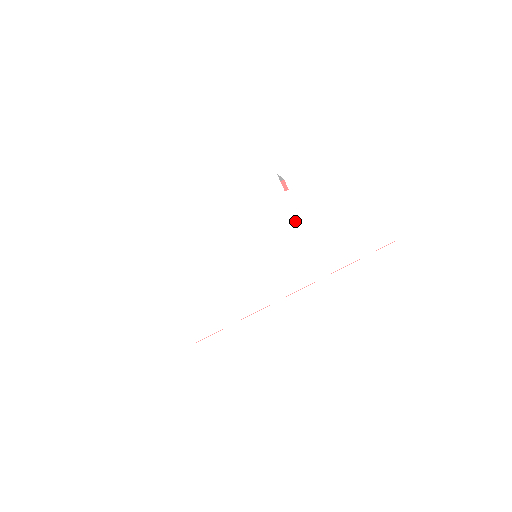
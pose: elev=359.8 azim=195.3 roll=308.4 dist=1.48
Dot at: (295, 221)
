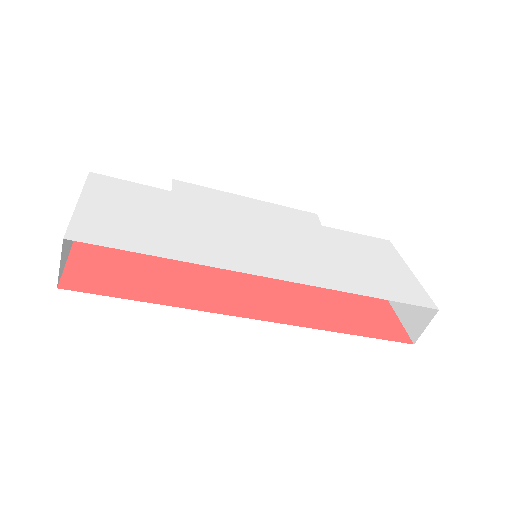
Dot at: (327, 244)
